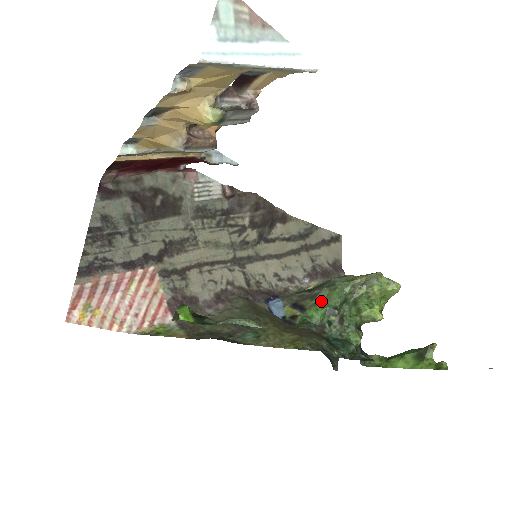
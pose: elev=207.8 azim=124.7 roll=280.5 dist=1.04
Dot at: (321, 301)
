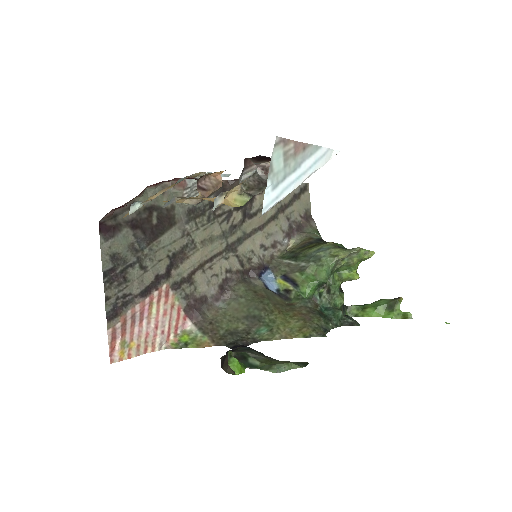
Dot at: (311, 276)
